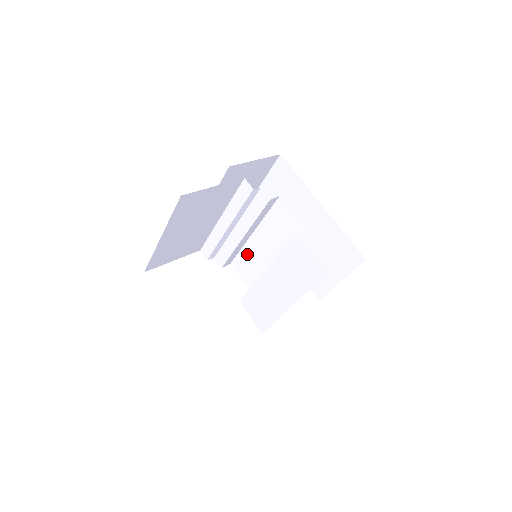
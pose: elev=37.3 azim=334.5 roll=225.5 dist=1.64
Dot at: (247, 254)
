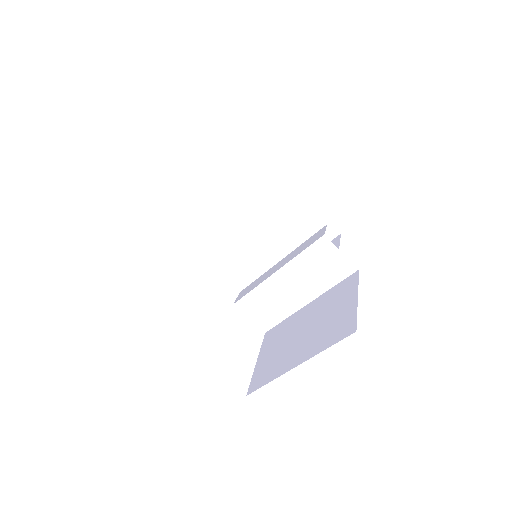
Dot at: (234, 253)
